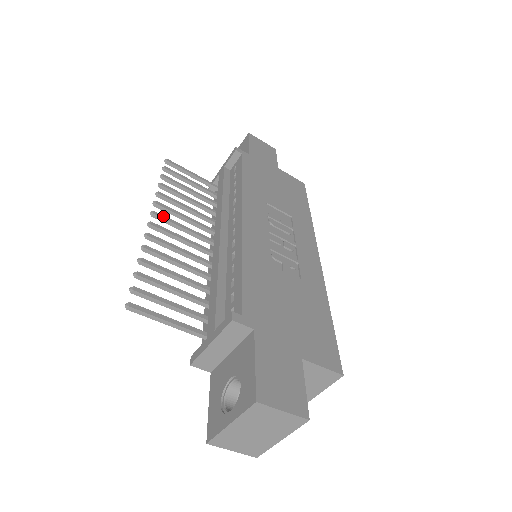
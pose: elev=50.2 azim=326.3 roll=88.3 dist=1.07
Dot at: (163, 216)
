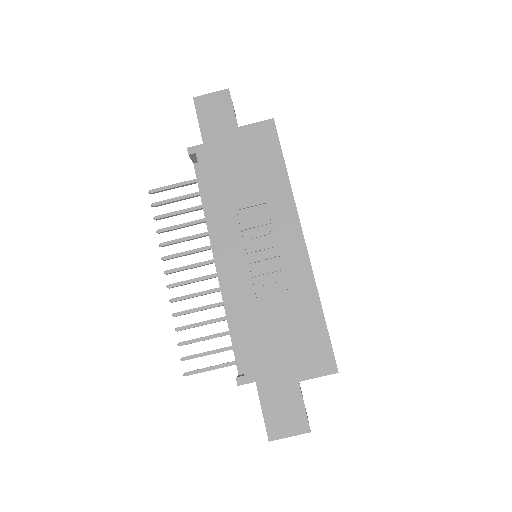
Dot at: (173, 270)
